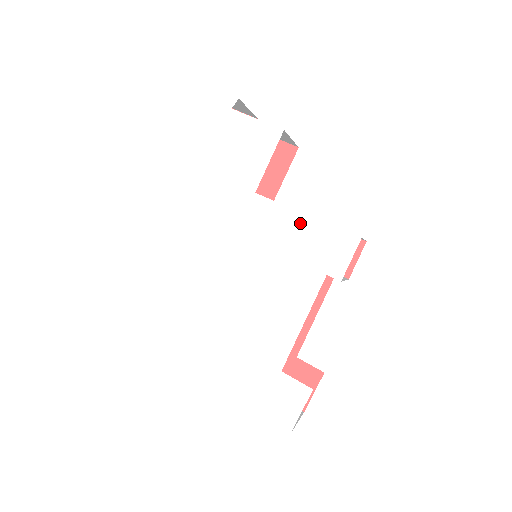
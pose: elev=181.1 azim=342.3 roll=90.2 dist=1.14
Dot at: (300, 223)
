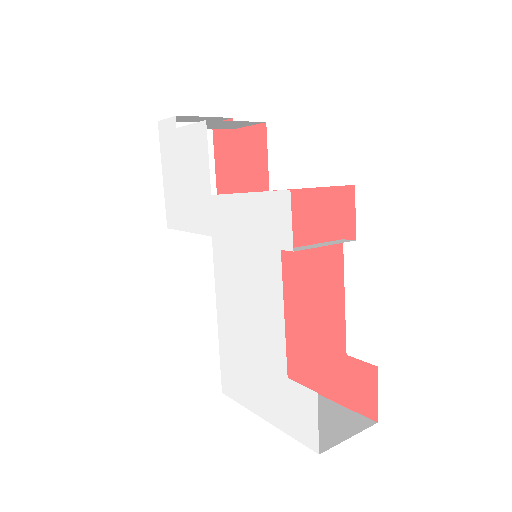
Dot at: (245, 205)
